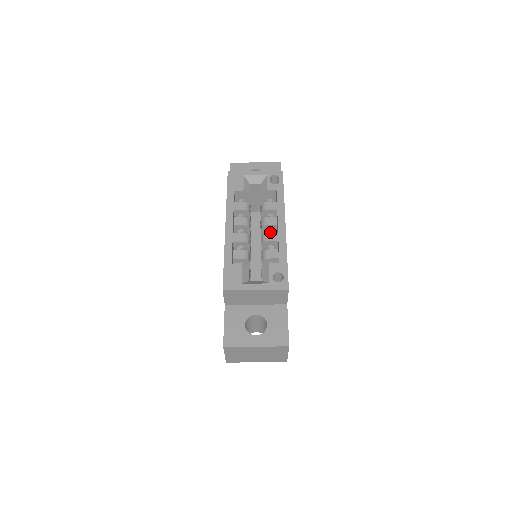
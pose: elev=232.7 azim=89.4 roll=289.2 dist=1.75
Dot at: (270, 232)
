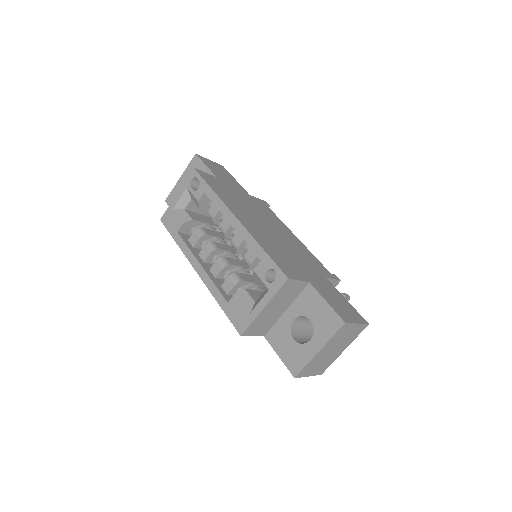
Dot at: occluded
